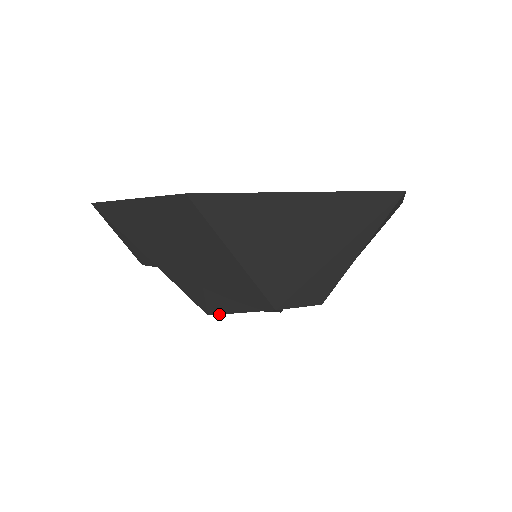
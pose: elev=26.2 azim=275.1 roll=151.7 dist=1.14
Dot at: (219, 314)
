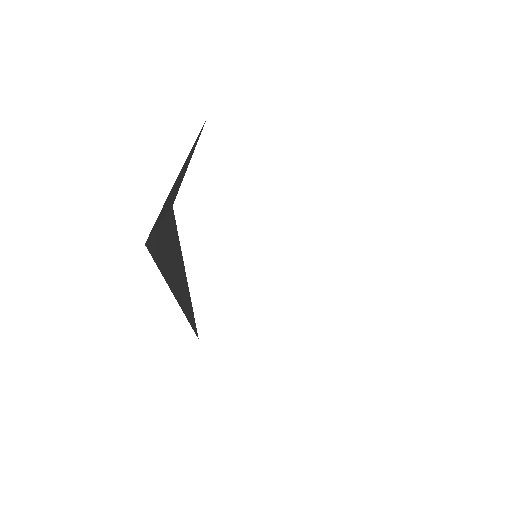
Dot at: occluded
